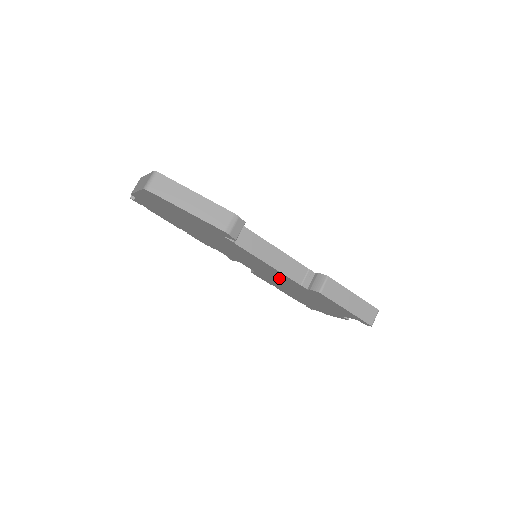
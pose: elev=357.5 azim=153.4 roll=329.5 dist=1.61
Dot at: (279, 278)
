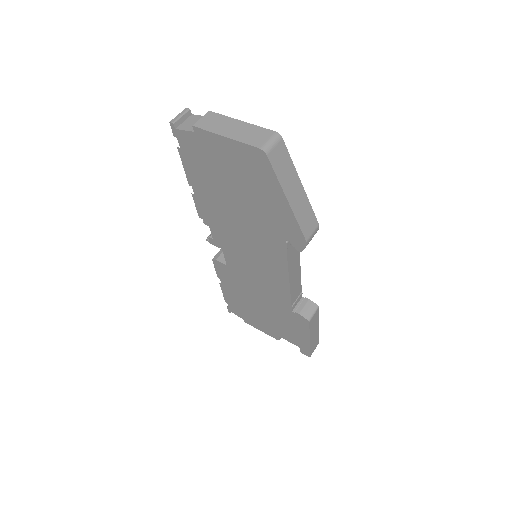
Dot at: (265, 287)
